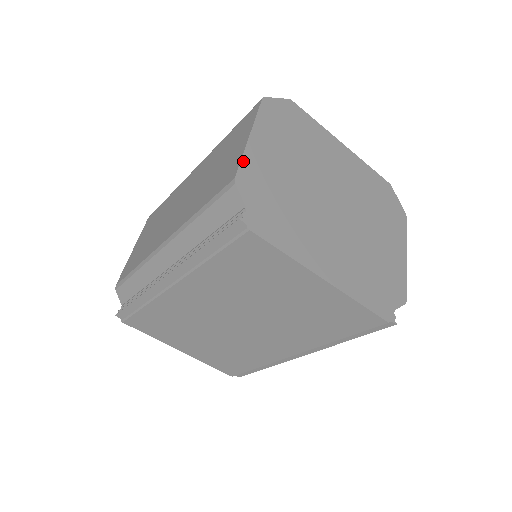
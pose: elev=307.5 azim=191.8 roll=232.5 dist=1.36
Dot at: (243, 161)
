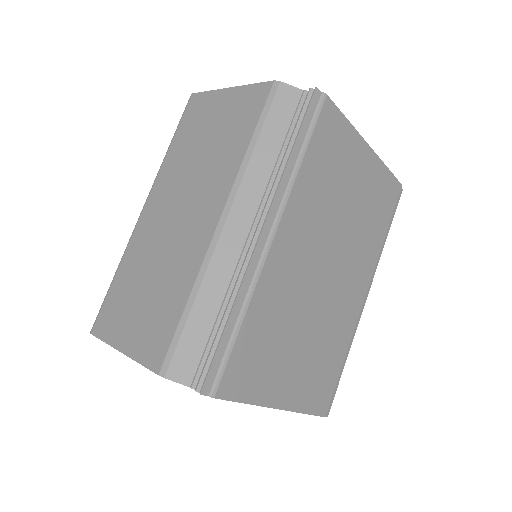
Dot at: (257, 85)
